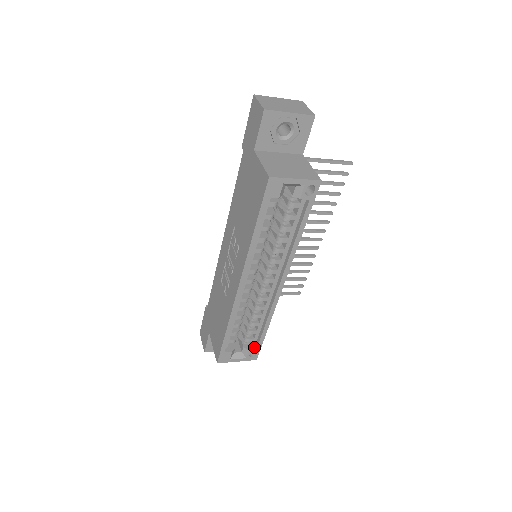
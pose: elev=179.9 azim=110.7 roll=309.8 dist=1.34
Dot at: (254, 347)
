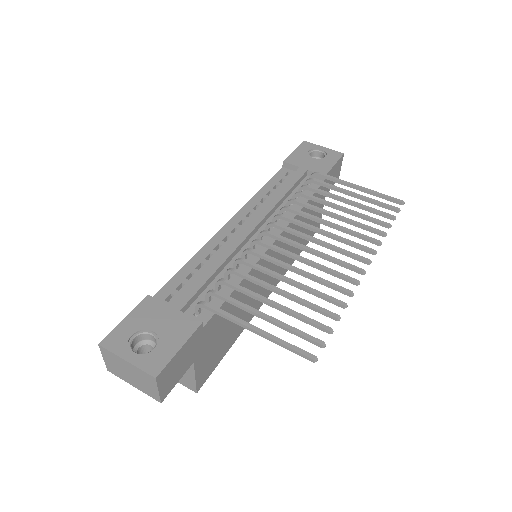
Dot at: occluded
